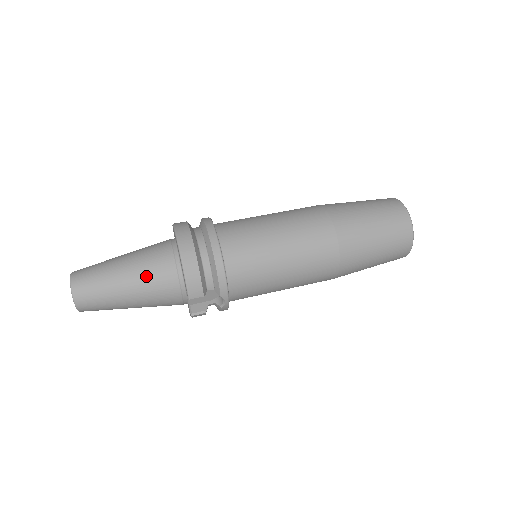
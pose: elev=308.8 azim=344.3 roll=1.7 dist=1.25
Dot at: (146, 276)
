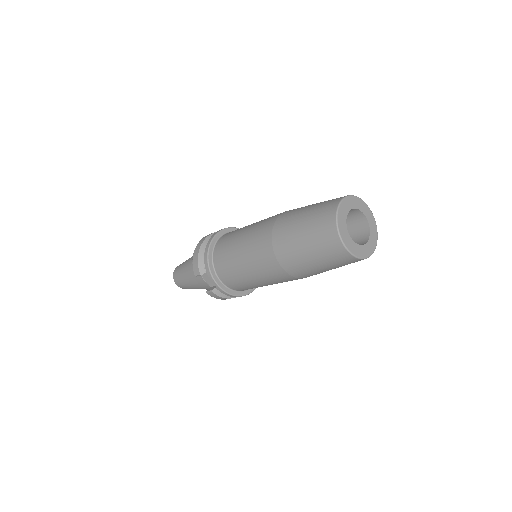
Dot at: (191, 263)
